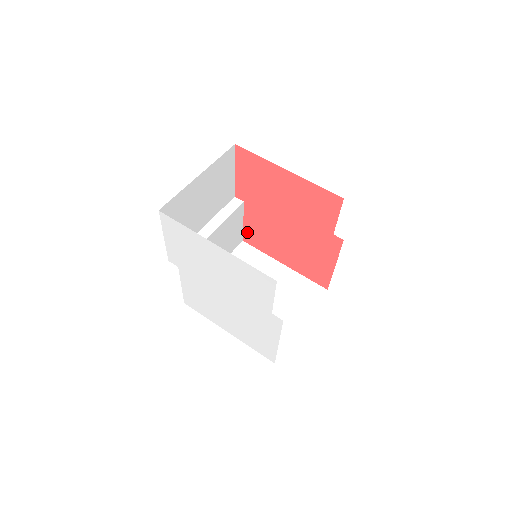
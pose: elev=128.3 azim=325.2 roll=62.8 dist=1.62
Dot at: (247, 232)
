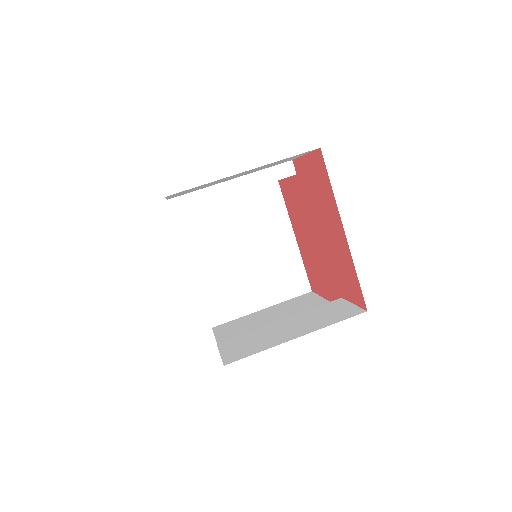
Dot at: (285, 184)
